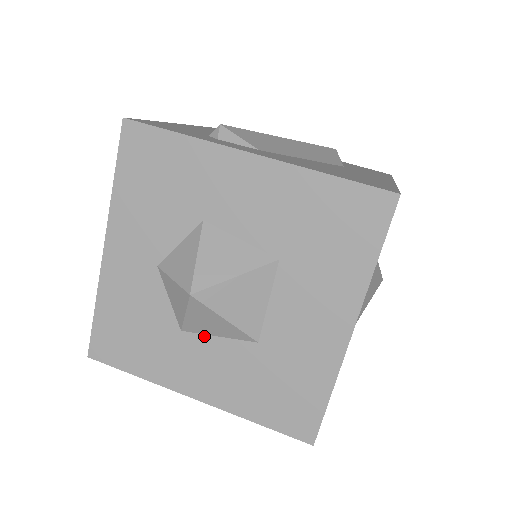
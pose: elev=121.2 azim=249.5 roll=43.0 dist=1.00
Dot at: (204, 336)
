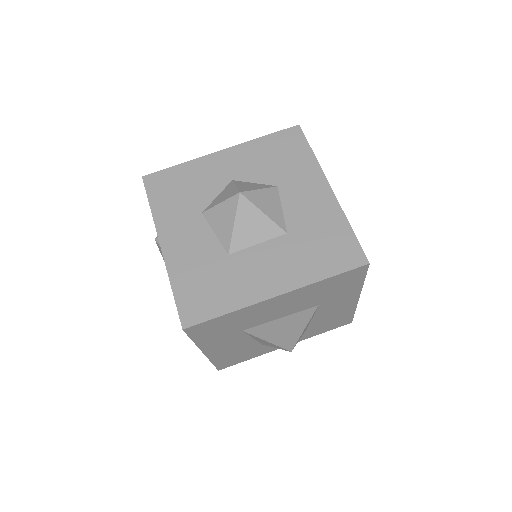
Dot at: (209, 226)
